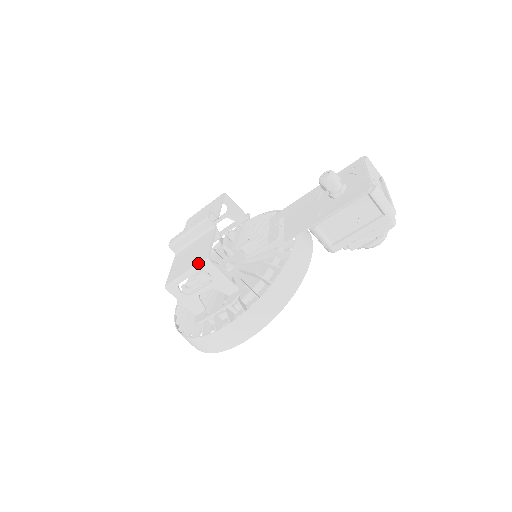
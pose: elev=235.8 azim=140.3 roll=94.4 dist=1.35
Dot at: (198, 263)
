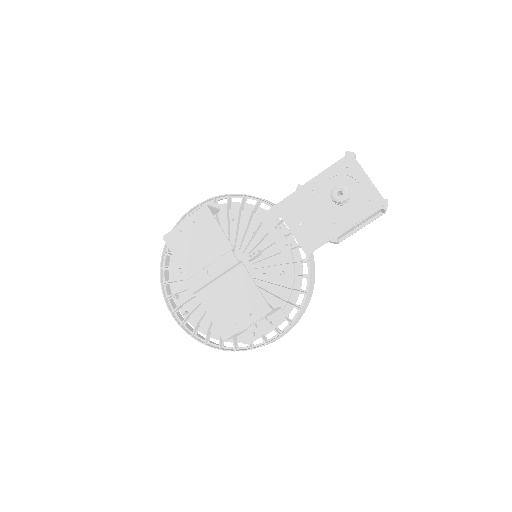
Dot at: (259, 315)
